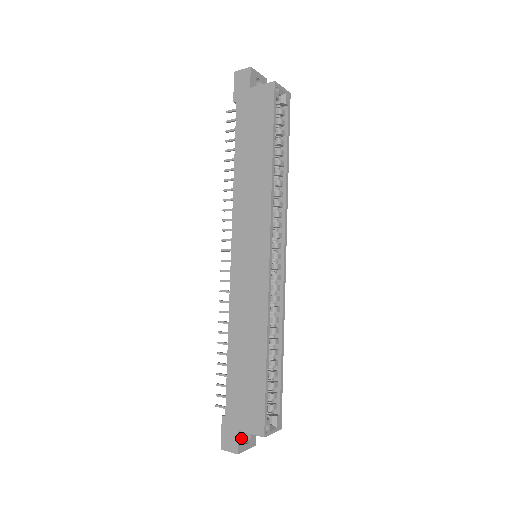
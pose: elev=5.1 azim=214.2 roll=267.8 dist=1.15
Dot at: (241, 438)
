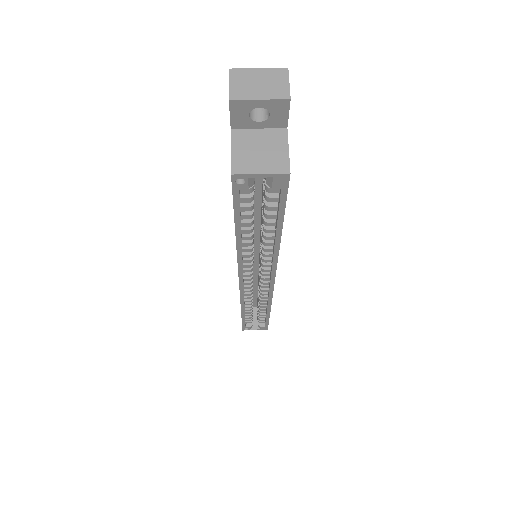
Dot at: occluded
